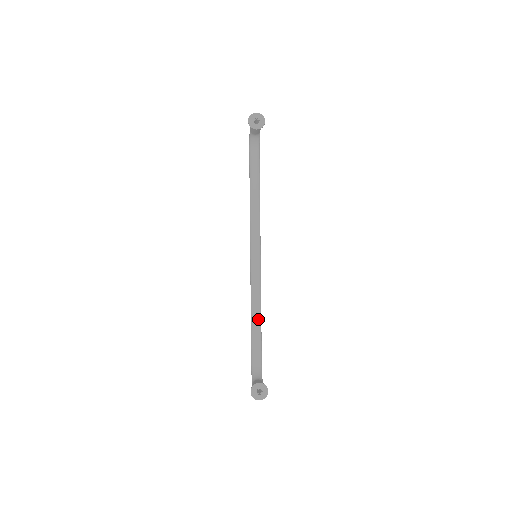
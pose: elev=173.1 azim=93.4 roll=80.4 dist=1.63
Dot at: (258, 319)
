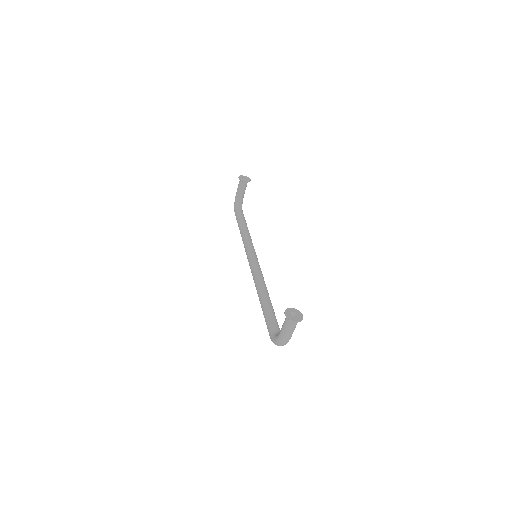
Dot at: (268, 297)
